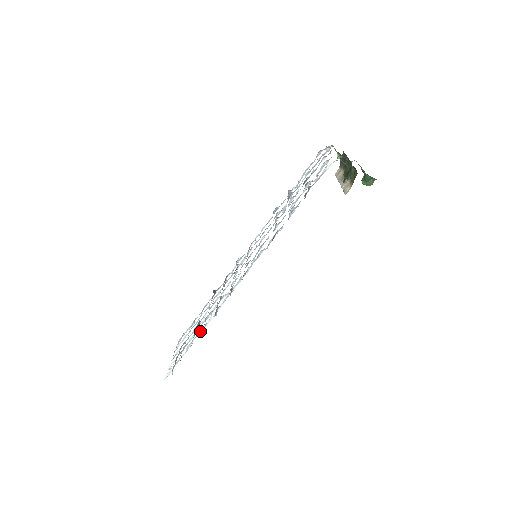
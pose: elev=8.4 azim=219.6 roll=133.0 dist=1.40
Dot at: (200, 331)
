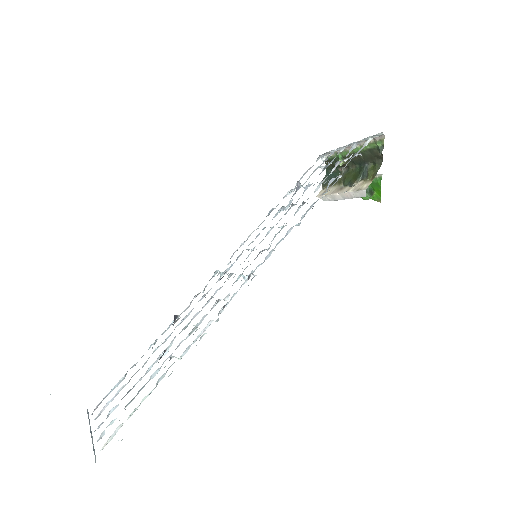
Dot at: (185, 350)
